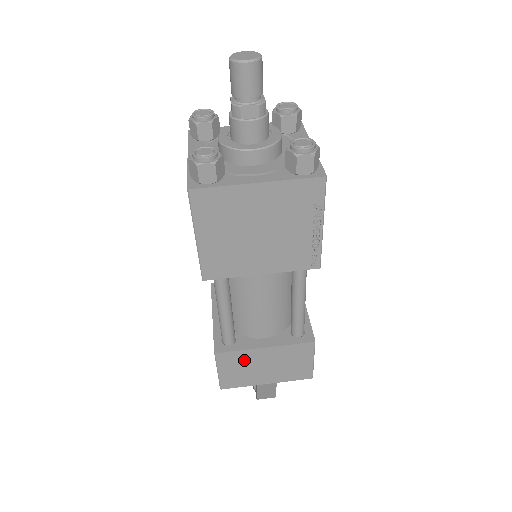
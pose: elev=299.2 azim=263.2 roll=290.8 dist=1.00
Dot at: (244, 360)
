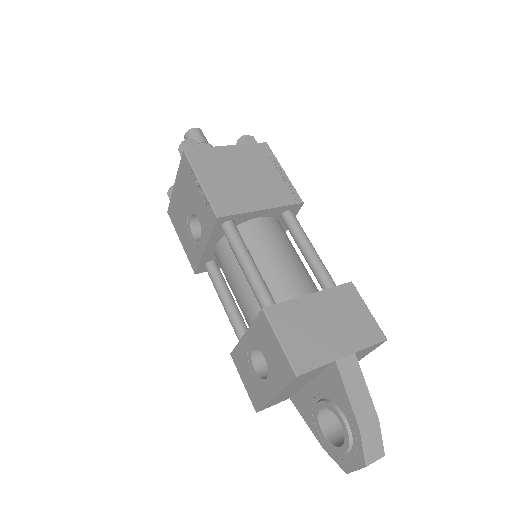
Dot at: (299, 316)
